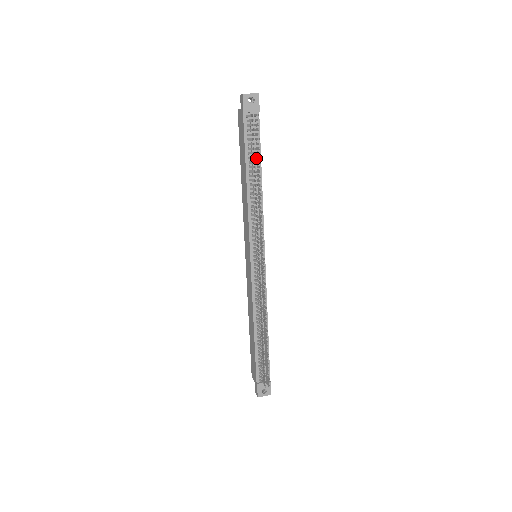
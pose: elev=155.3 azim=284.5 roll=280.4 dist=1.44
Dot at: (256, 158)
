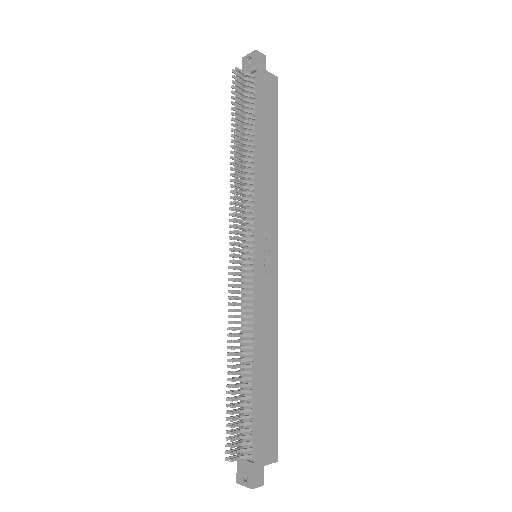
Dot at: (242, 122)
